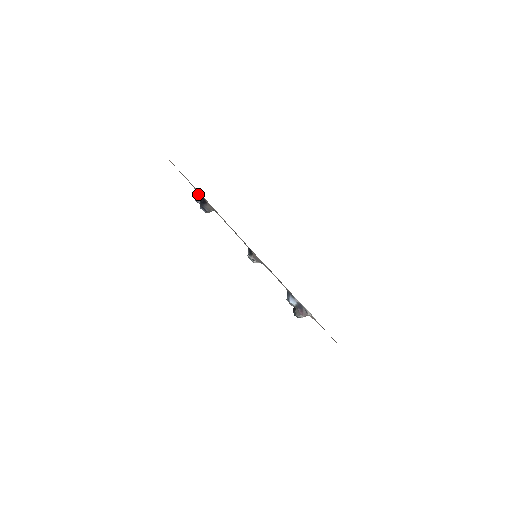
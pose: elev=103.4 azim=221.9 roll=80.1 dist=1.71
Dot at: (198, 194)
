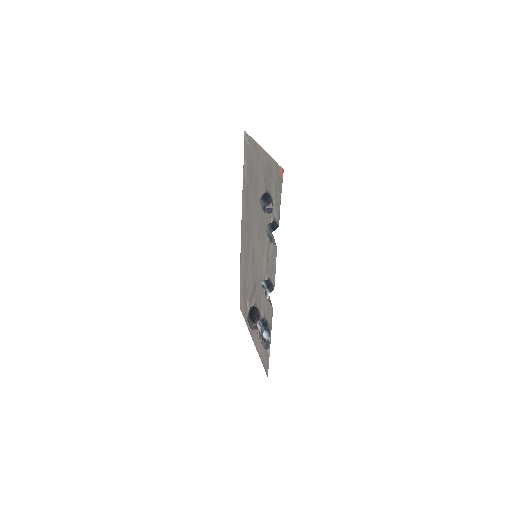
Dot at: (272, 208)
